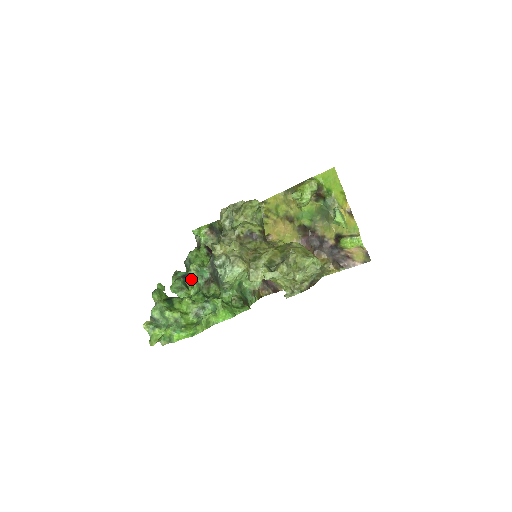
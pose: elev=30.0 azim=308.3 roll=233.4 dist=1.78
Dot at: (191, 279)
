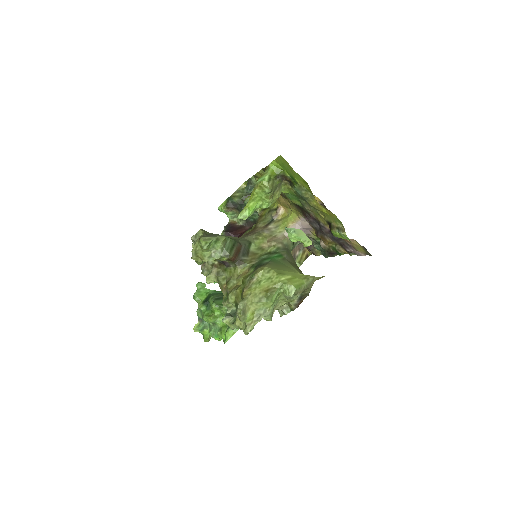
Dot at: occluded
